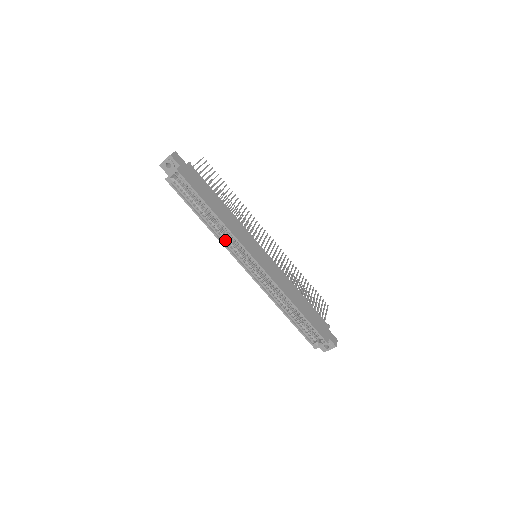
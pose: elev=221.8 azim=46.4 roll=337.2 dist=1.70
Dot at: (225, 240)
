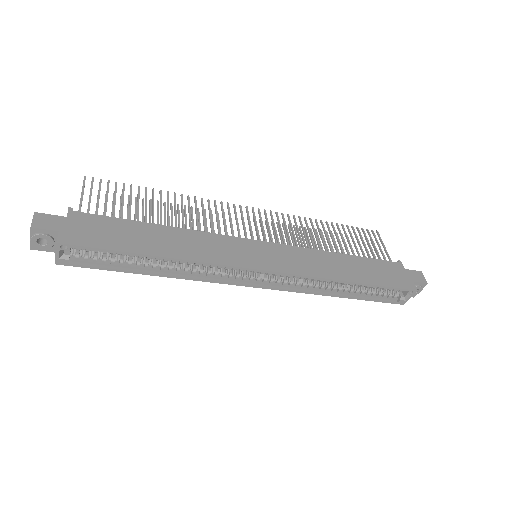
Dot at: (203, 273)
